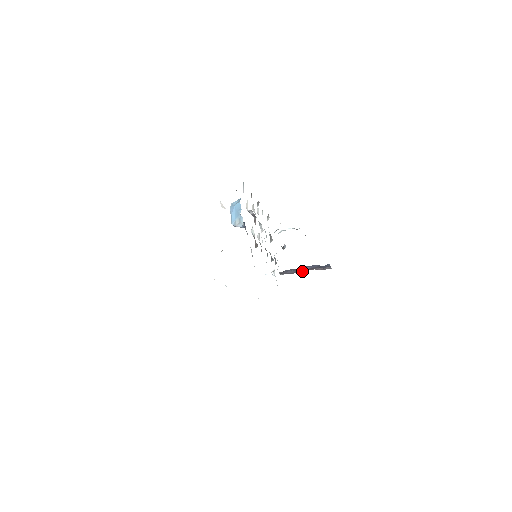
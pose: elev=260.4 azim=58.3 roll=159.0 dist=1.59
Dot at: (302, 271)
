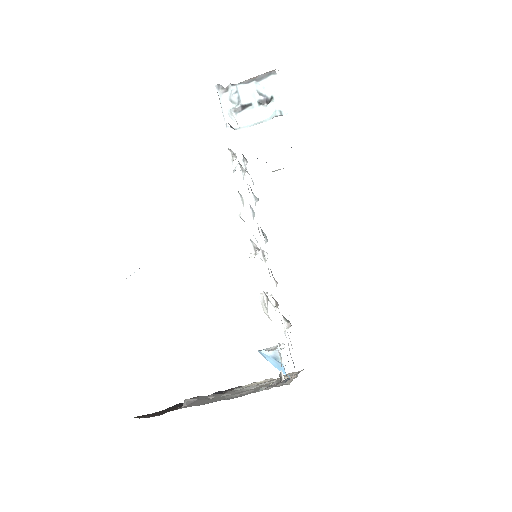
Dot at: occluded
